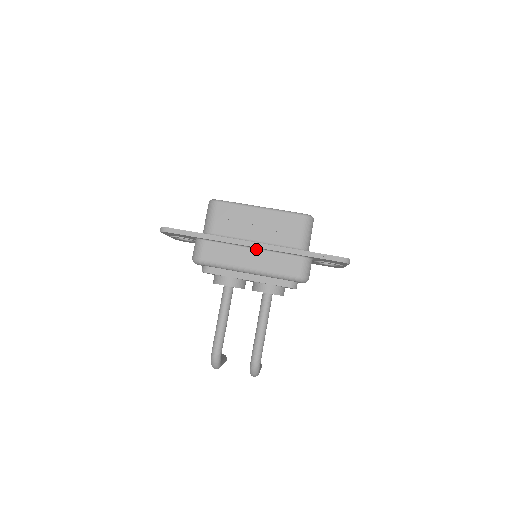
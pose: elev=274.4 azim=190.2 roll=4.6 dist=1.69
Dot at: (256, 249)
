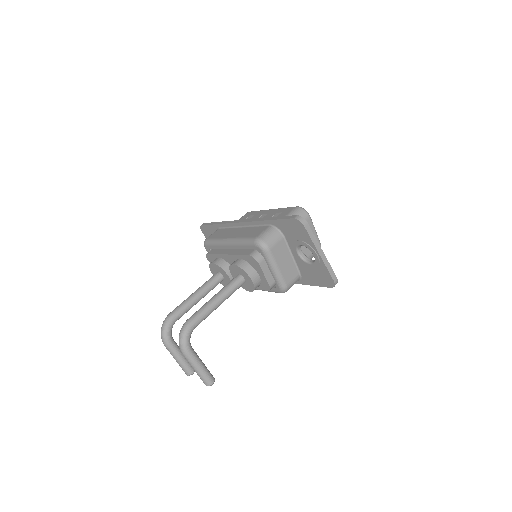
Dot at: (244, 227)
